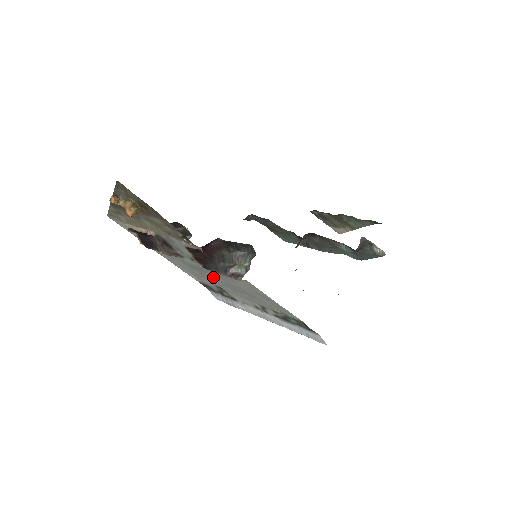
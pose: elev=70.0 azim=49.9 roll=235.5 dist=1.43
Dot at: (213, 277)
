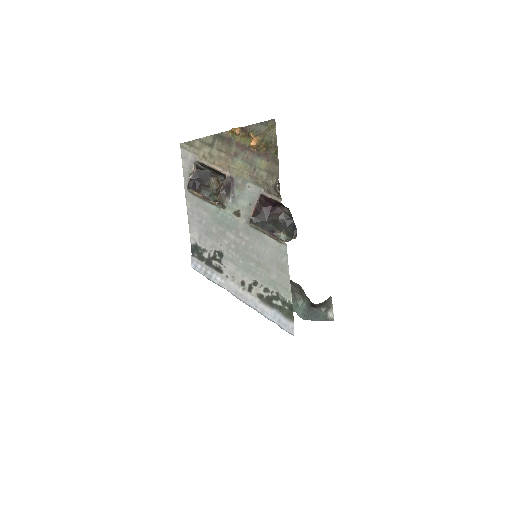
Dot at: (233, 238)
